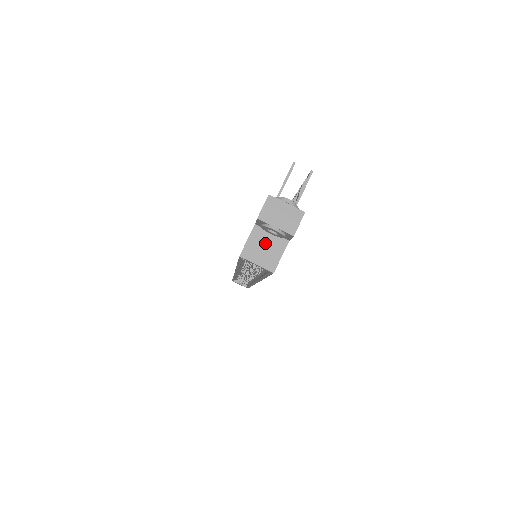
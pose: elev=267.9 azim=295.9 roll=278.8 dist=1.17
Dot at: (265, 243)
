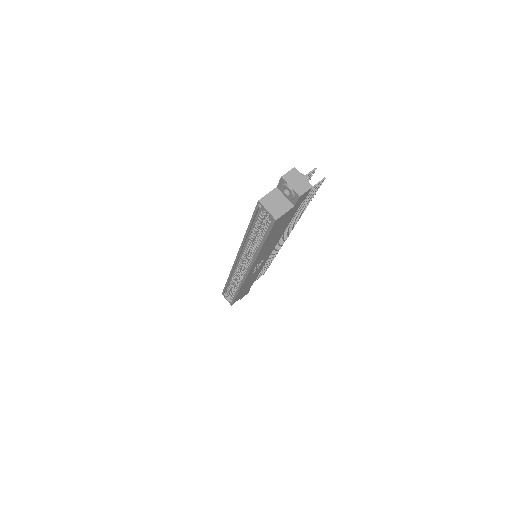
Dot at: (278, 200)
